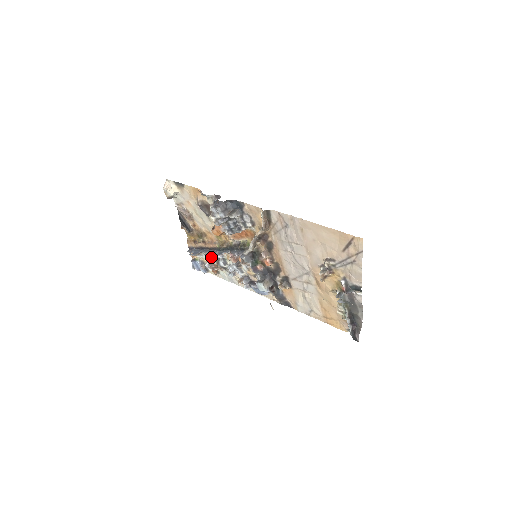
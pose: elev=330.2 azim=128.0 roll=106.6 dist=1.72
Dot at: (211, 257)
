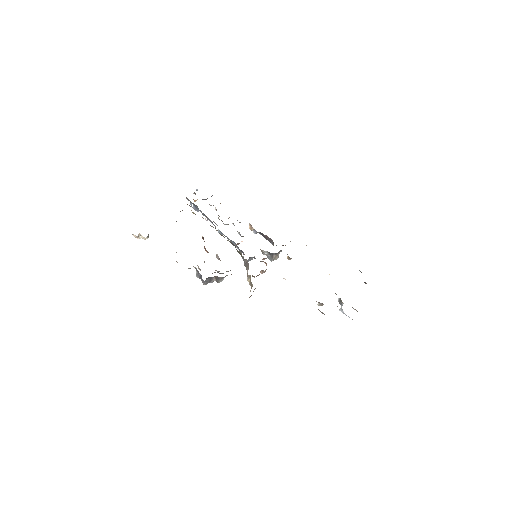
Dot at: occluded
